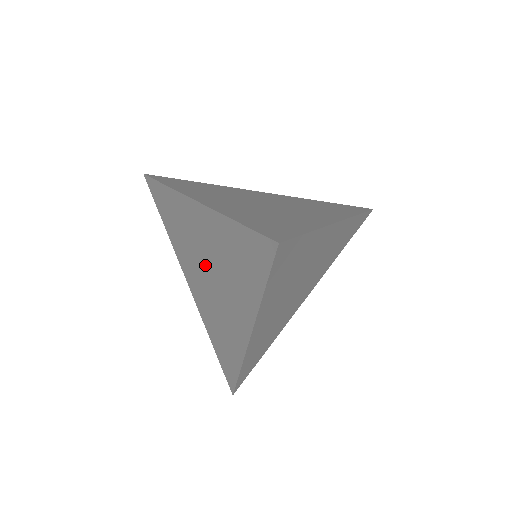
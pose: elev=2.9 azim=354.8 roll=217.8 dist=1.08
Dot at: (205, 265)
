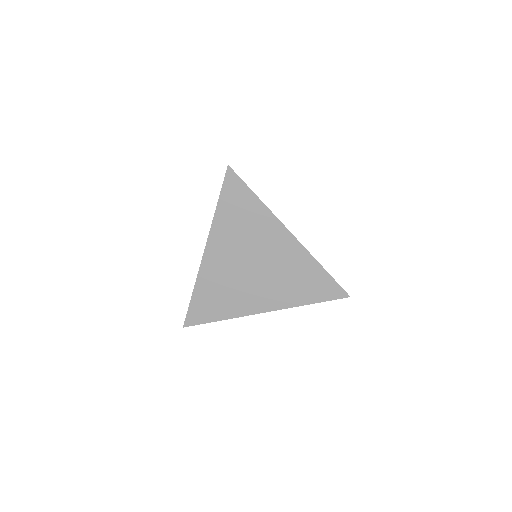
Dot at: occluded
